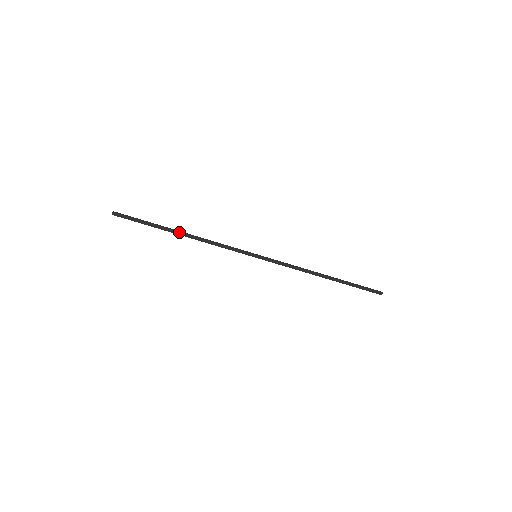
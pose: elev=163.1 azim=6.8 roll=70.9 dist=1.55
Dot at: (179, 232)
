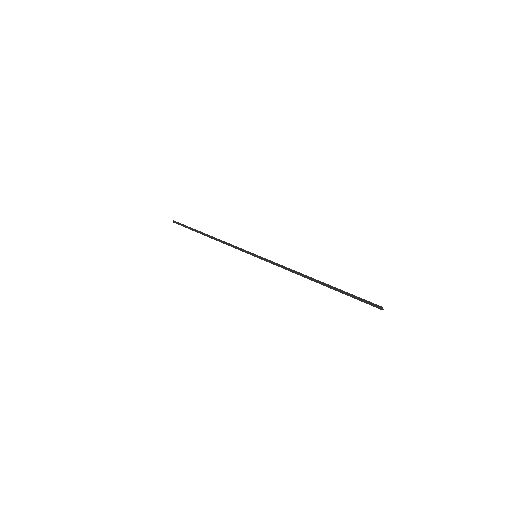
Dot at: (206, 235)
